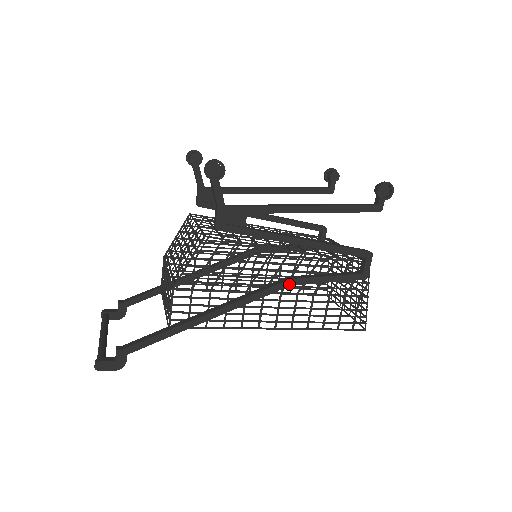
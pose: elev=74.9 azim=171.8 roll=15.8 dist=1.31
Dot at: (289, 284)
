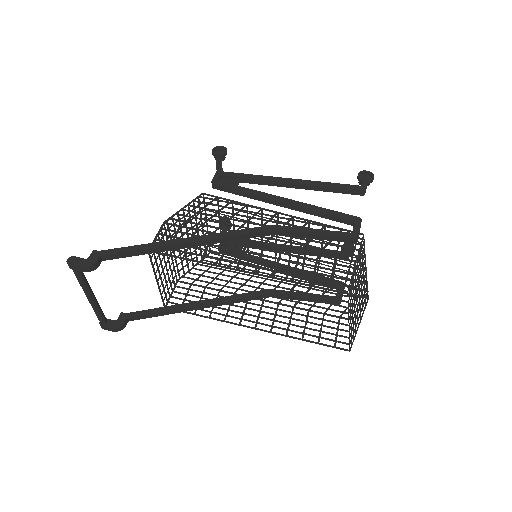
Dot at: (271, 229)
